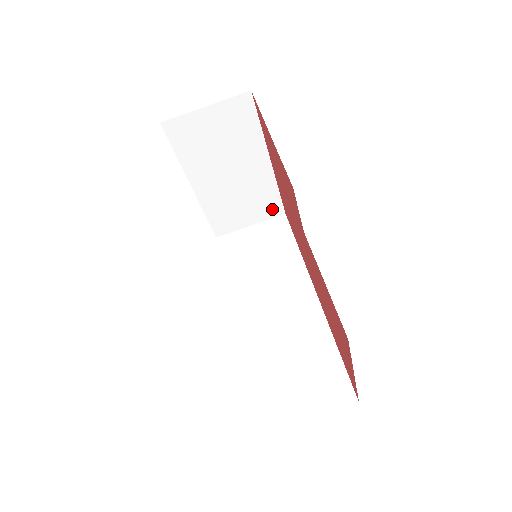
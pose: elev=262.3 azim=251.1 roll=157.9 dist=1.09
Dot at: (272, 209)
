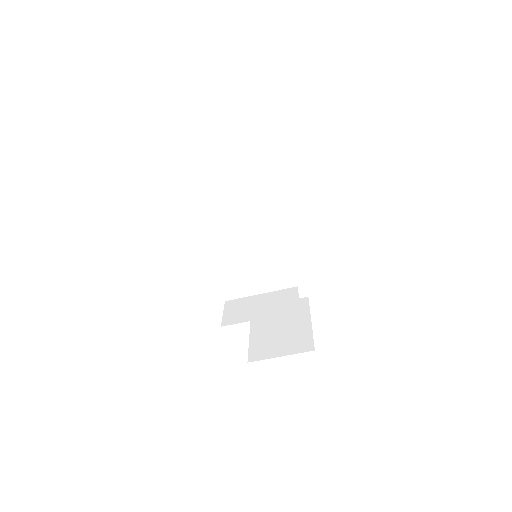
Dot at: occluded
